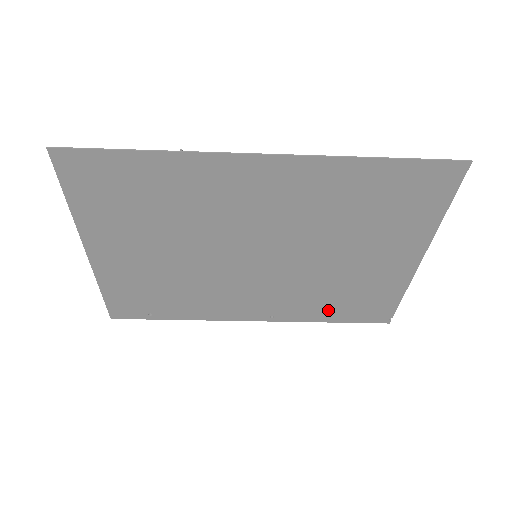
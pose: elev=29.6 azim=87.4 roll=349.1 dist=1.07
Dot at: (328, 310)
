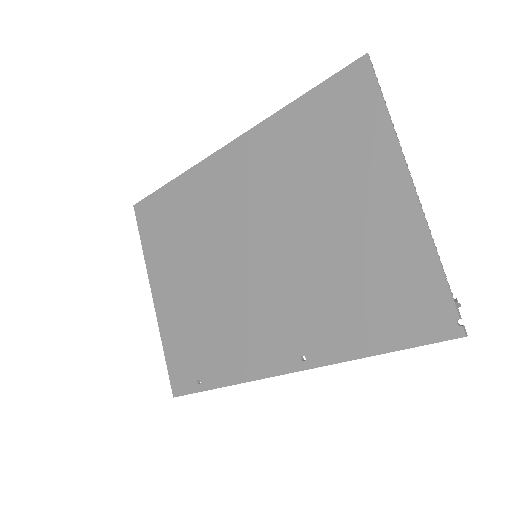
Dot at: (360, 326)
